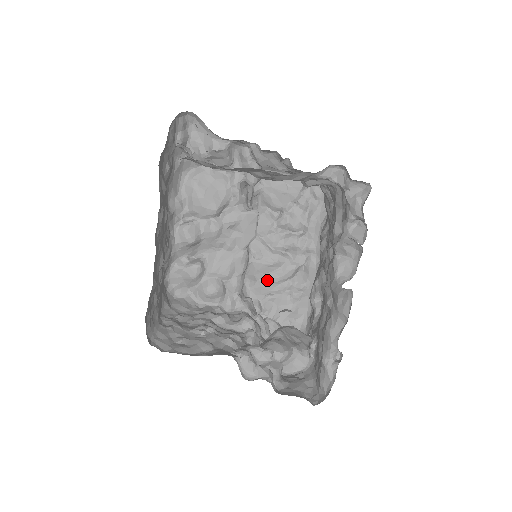
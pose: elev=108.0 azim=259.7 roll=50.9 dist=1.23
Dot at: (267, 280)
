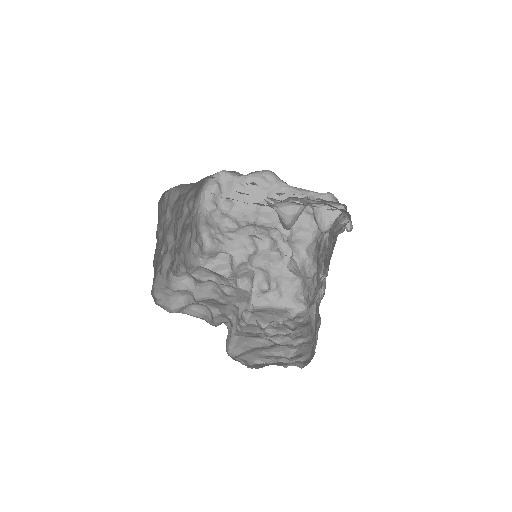
Dot at: (255, 350)
